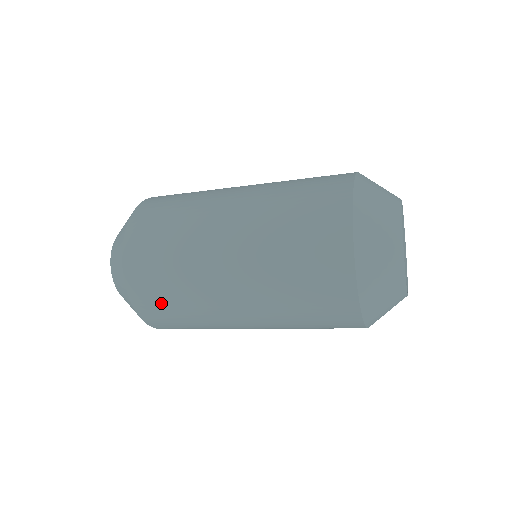
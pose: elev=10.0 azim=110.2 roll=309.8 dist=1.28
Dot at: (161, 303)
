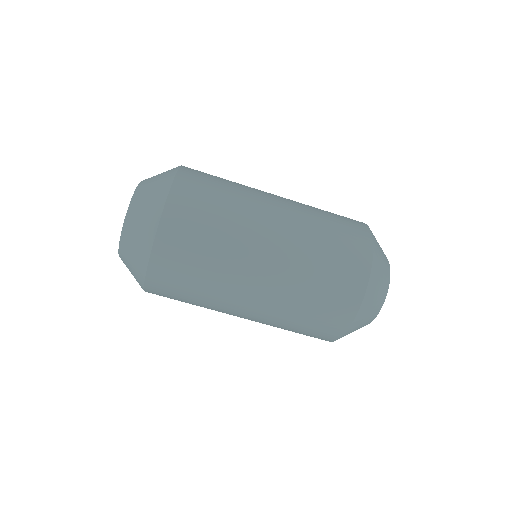
Dot at: (194, 229)
